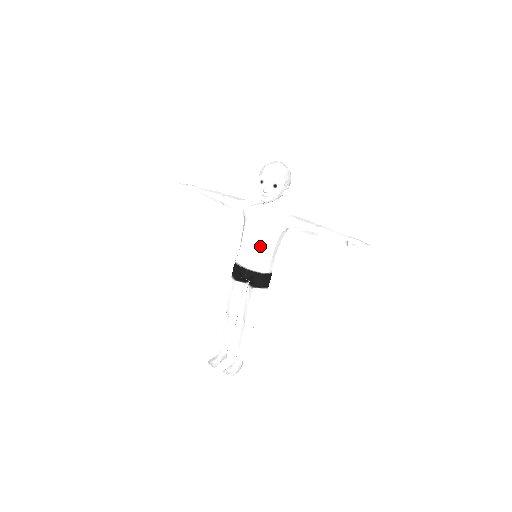
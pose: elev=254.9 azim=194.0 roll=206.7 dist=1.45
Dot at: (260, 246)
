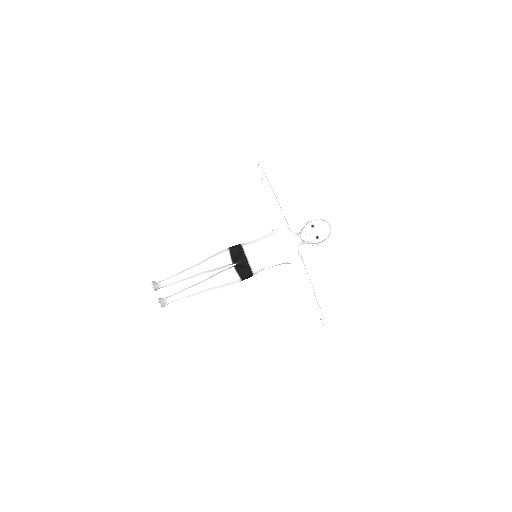
Dot at: (270, 256)
